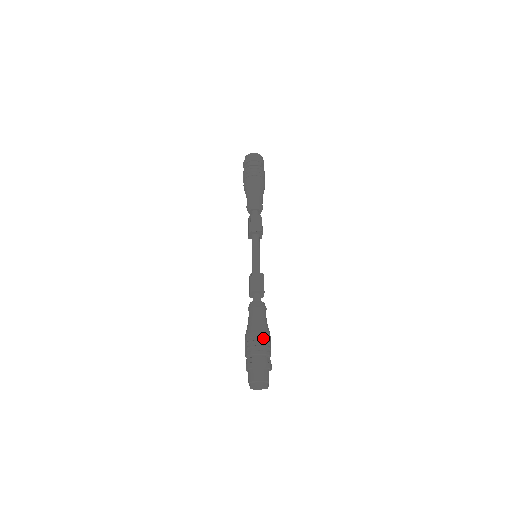
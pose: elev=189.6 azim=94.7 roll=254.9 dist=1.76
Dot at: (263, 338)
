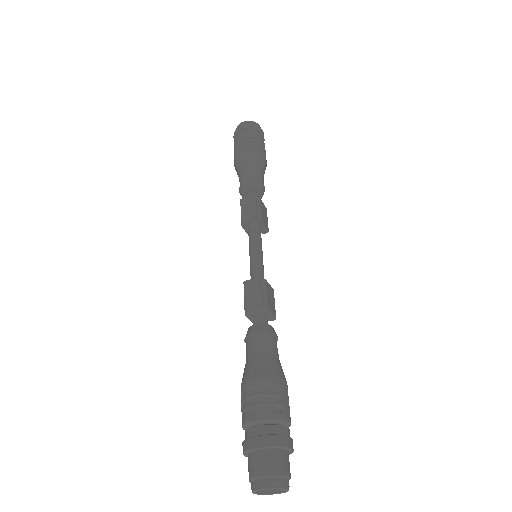
Dot at: (264, 388)
